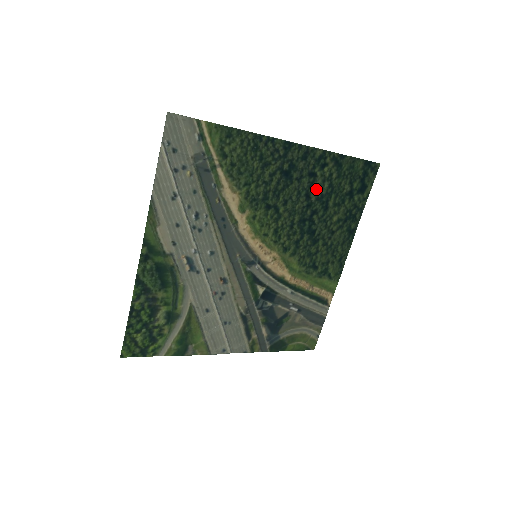
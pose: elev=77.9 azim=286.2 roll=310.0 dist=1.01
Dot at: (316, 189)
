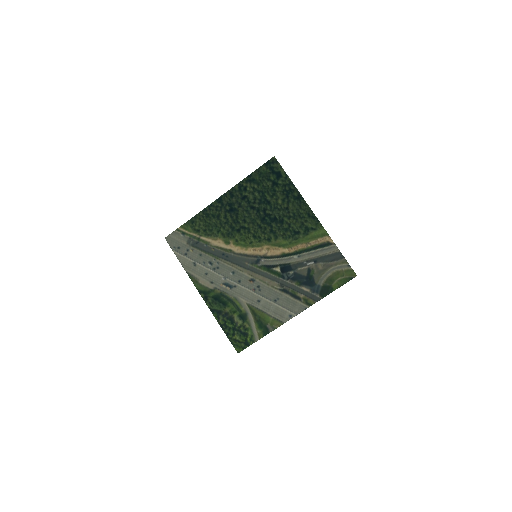
Dot at: (253, 201)
